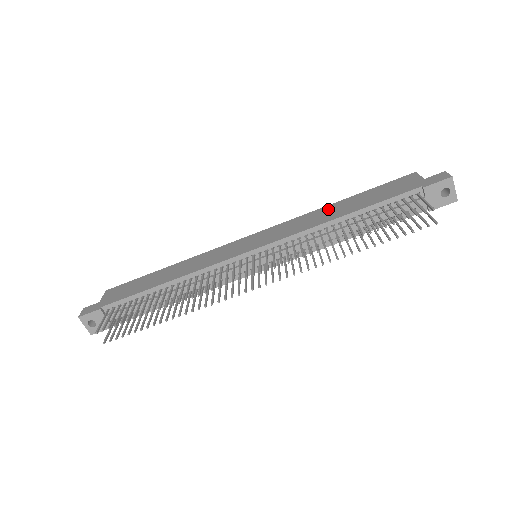
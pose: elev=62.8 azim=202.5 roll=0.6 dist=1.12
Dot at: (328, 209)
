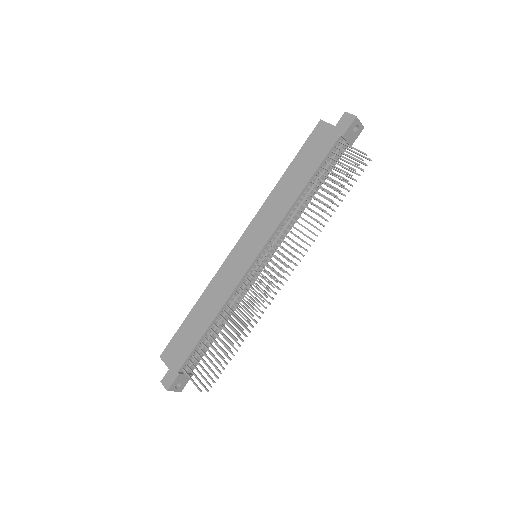
Dot at: (281, 188)
